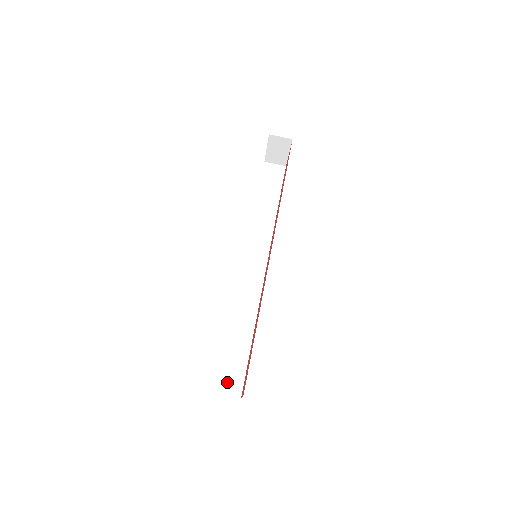
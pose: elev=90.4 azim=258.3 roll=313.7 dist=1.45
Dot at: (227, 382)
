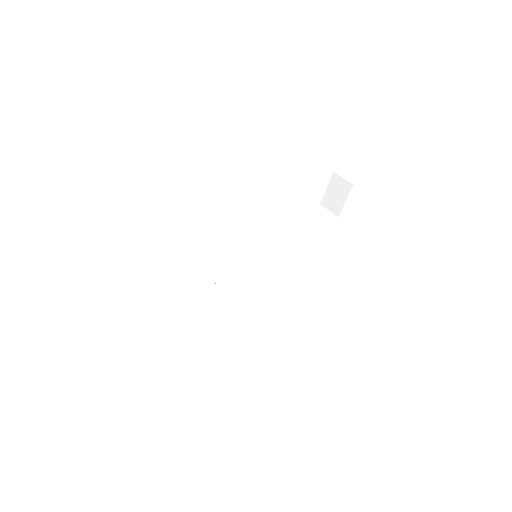
Dot at: (150, 348)
